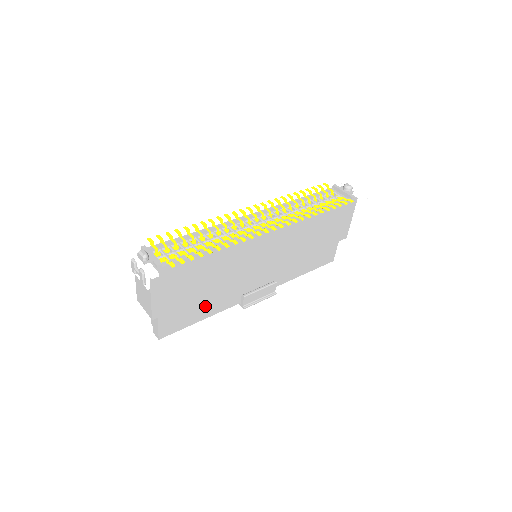
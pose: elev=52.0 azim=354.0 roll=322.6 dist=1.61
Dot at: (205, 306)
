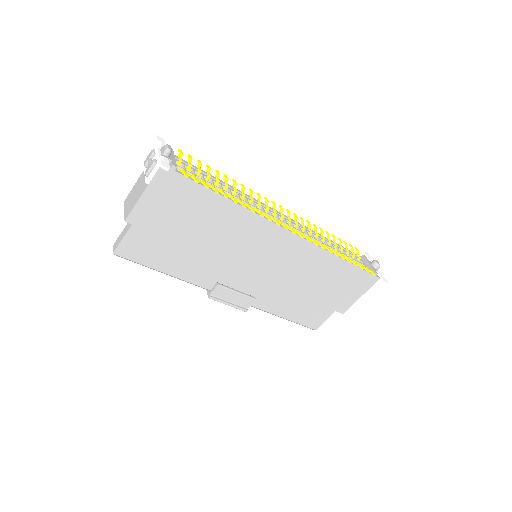
Dot at: (178, 260)
